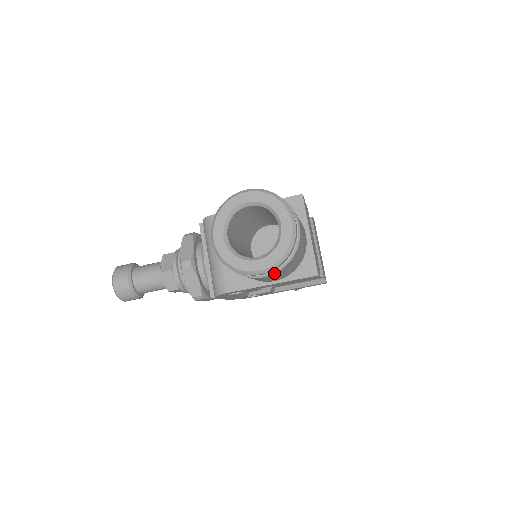
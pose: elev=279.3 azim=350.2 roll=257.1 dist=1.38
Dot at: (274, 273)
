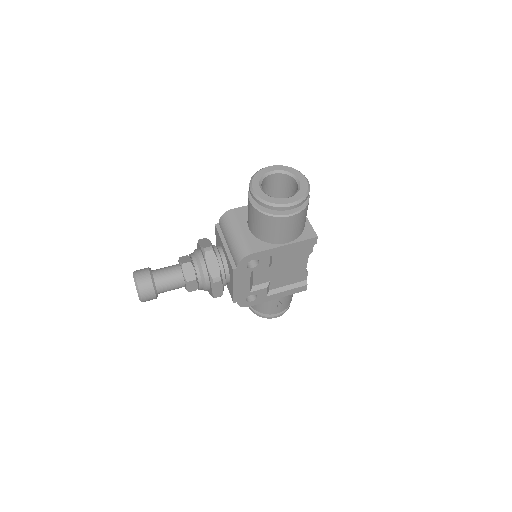
Dot at: (297, 213)
